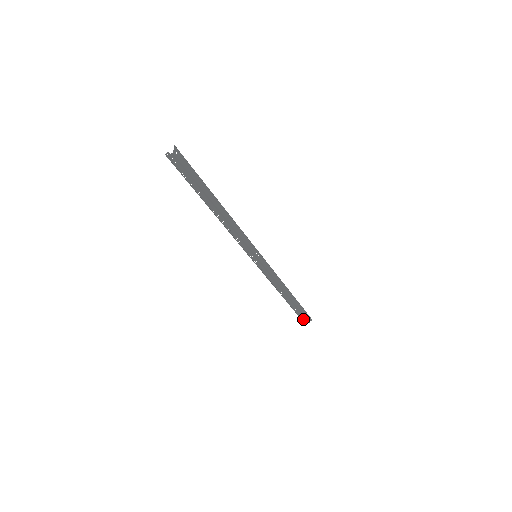
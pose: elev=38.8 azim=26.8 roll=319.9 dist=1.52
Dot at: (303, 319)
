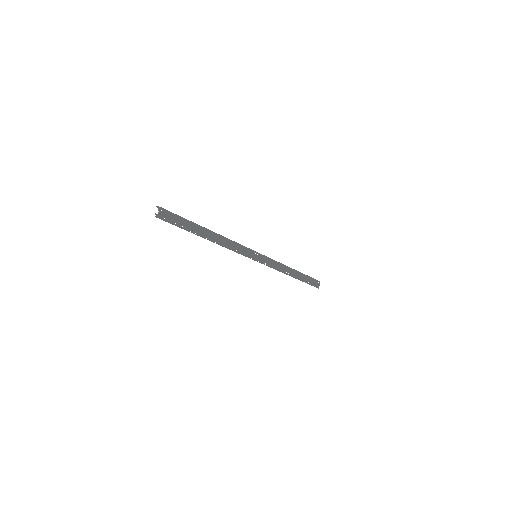
Dot at: (314, 285)
